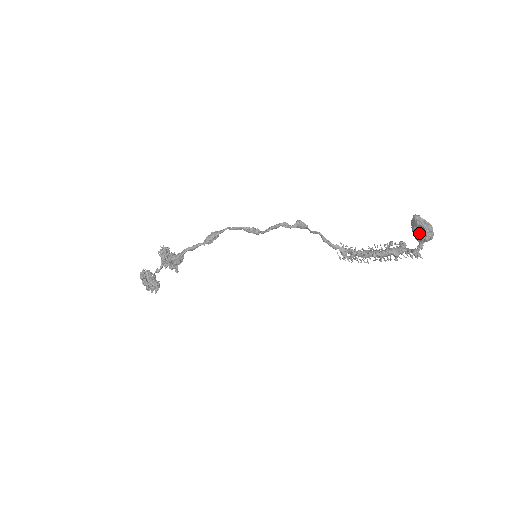
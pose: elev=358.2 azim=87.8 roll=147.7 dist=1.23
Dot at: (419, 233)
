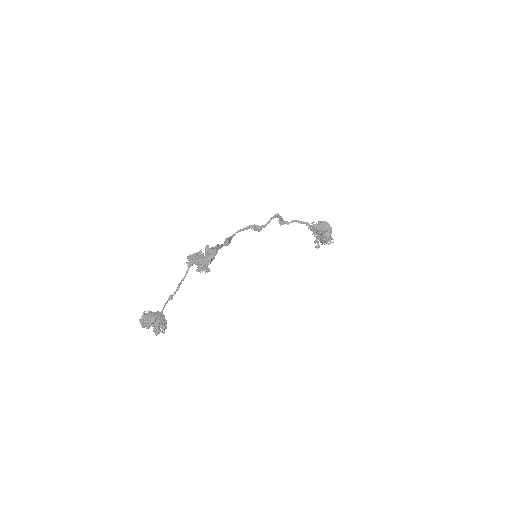
Dot at: (326, 230)
